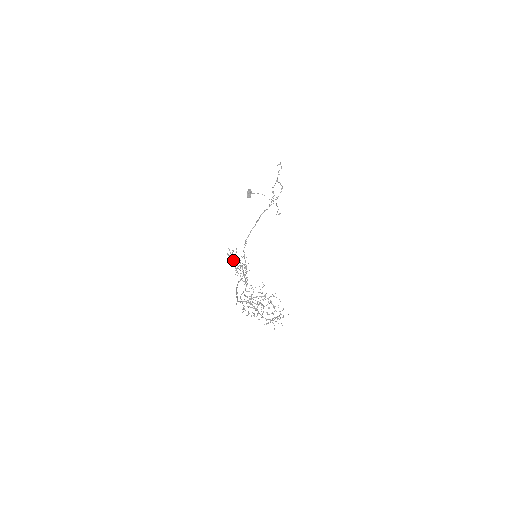
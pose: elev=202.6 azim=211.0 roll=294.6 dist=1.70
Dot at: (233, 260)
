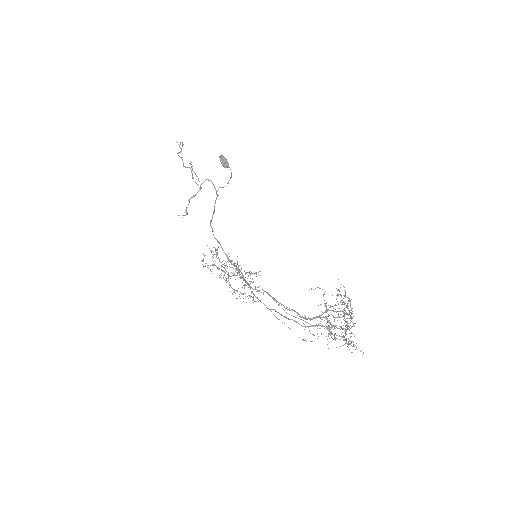
Dot at: (222, 266)
